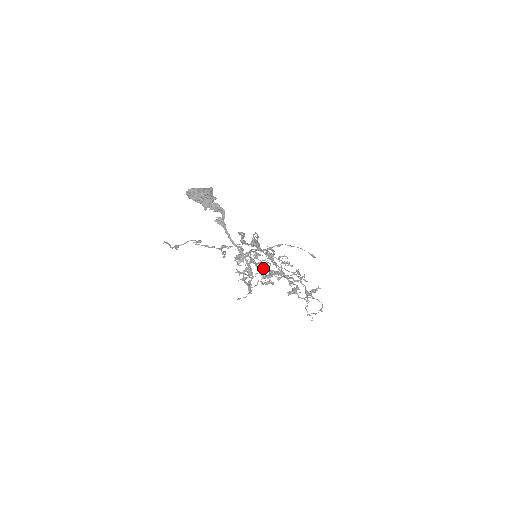
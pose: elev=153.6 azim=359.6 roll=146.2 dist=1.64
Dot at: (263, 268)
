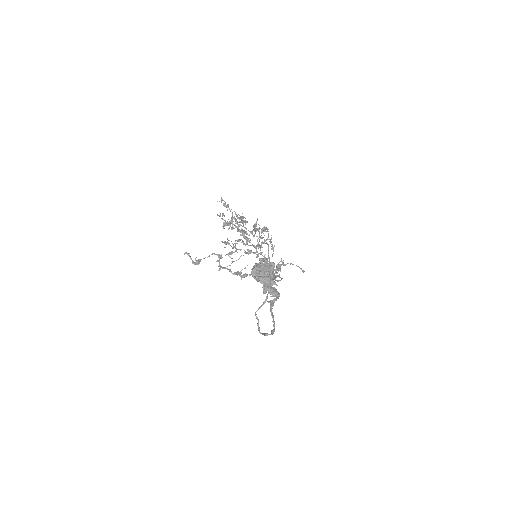
Dot at: occluded
